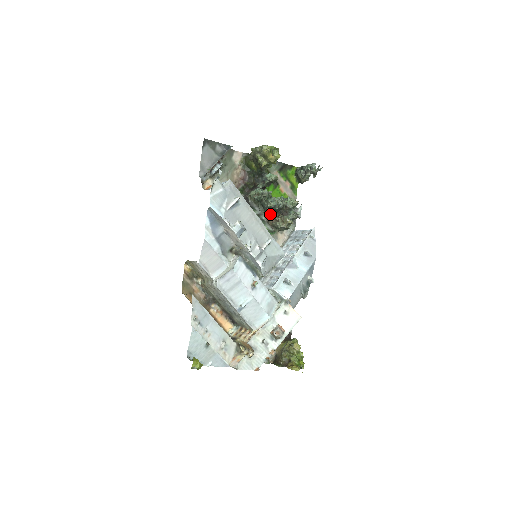
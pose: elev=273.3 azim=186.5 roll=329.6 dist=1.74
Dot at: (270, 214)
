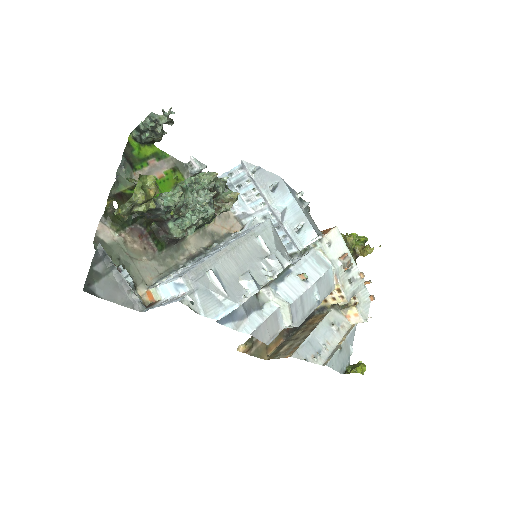
Dot at: occluded
